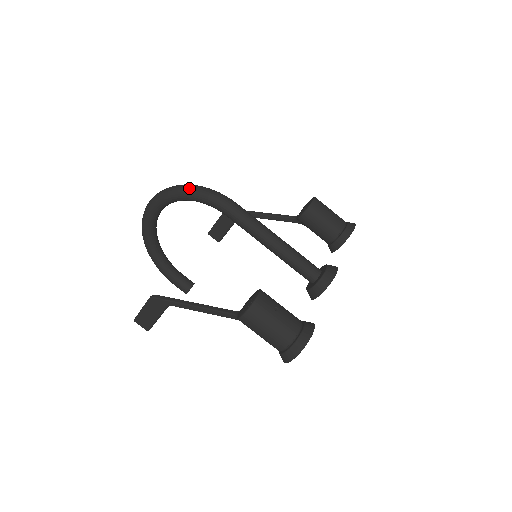
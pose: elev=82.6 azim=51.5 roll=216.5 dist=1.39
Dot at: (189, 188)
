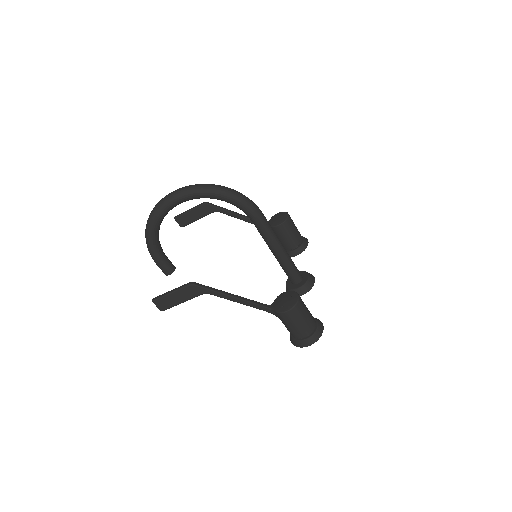
Dot at: (231, 192)
